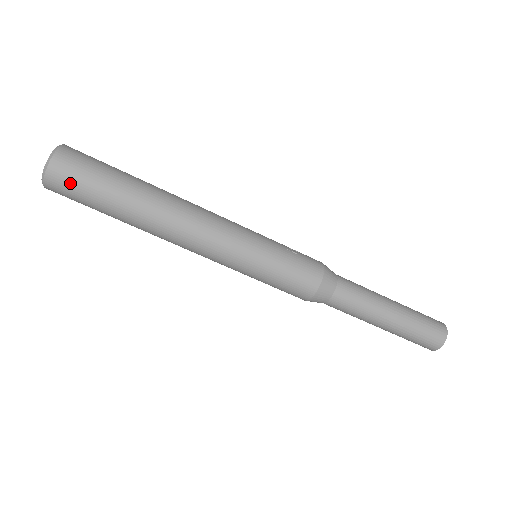
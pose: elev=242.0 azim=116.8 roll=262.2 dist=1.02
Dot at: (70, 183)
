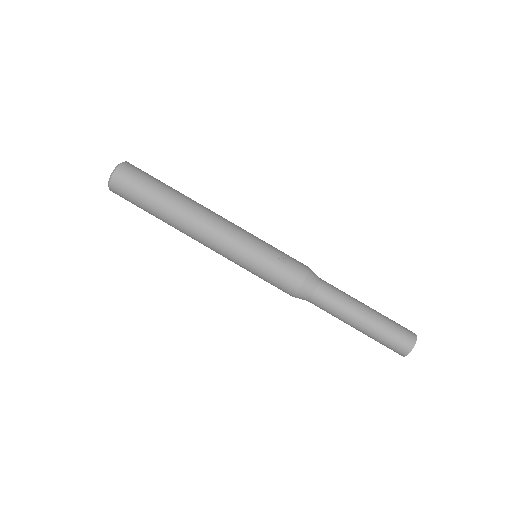
Dot at: (124, 194)
